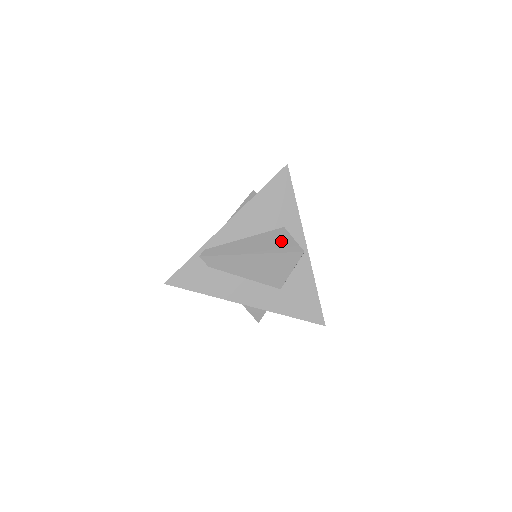
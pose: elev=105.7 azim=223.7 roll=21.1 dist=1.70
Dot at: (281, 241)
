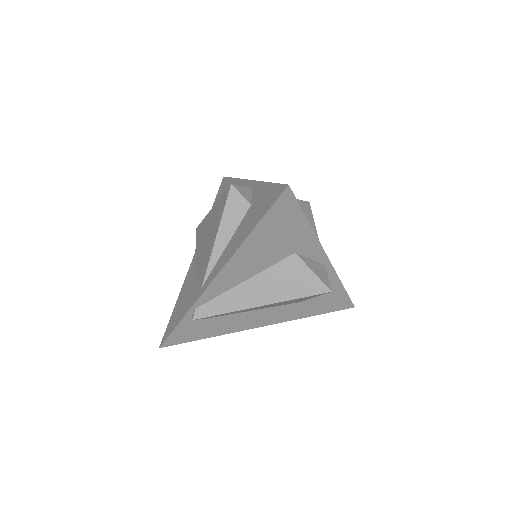
Dot at: (296, 279)
